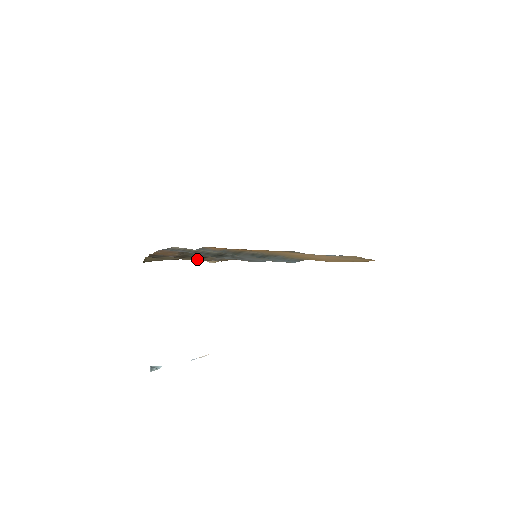
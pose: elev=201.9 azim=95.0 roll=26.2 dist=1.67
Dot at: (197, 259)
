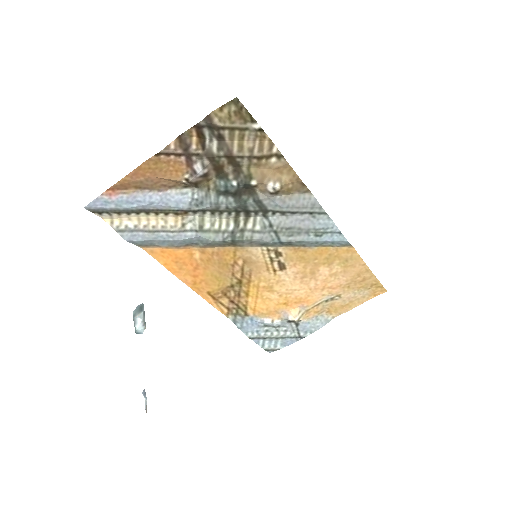
Dot at: (276, 159)
